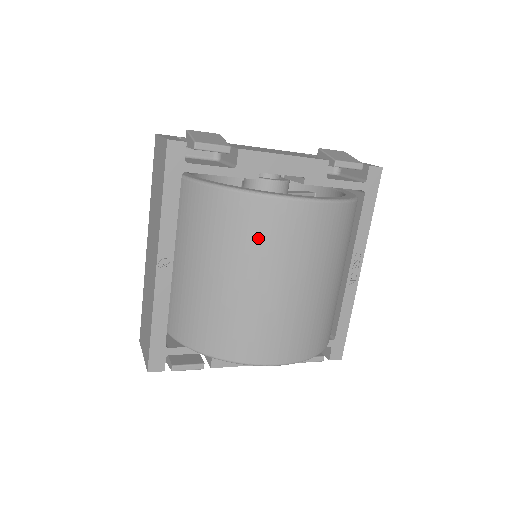
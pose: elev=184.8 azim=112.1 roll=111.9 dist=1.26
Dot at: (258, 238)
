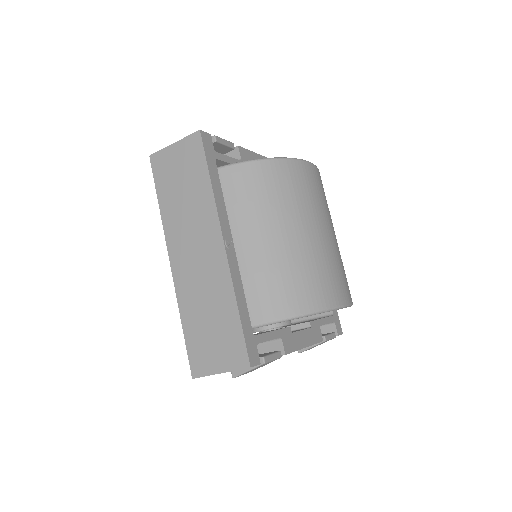
Dot at: (298, 192)
